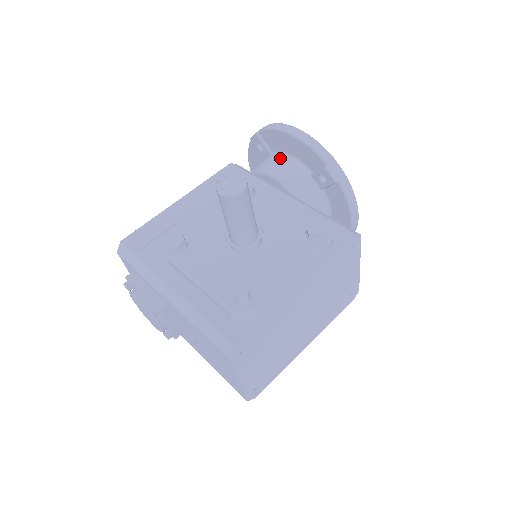
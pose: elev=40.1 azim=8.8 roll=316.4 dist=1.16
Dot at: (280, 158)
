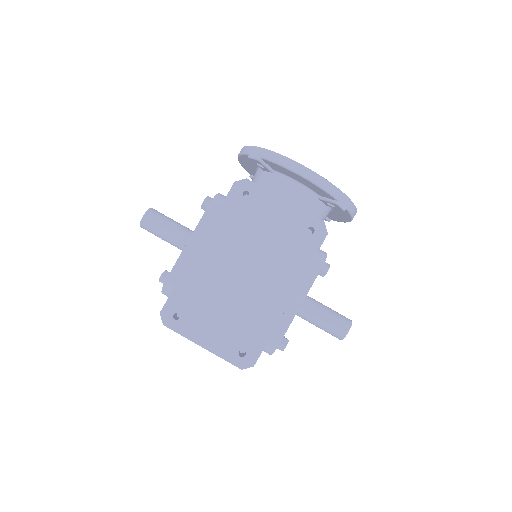
Dot at: occluded
